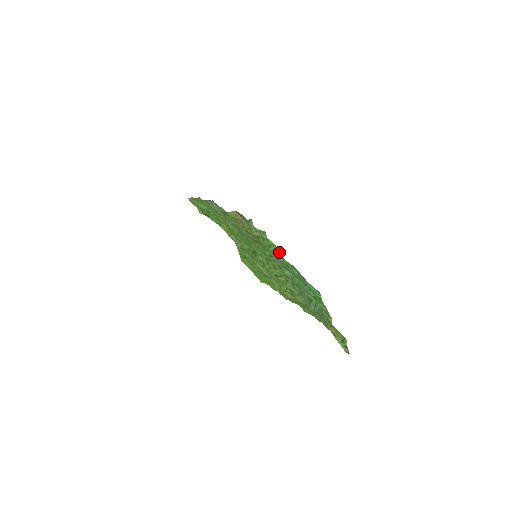
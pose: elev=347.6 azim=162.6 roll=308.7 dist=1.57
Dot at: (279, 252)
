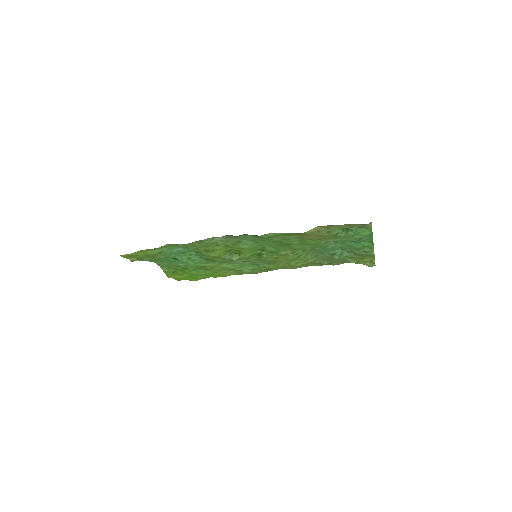
Dot at: (371, 232)
